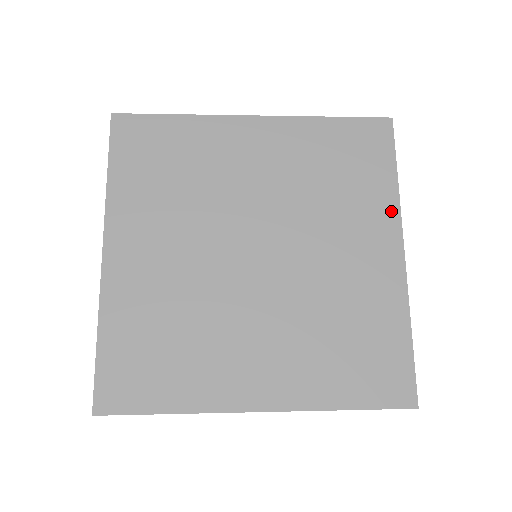
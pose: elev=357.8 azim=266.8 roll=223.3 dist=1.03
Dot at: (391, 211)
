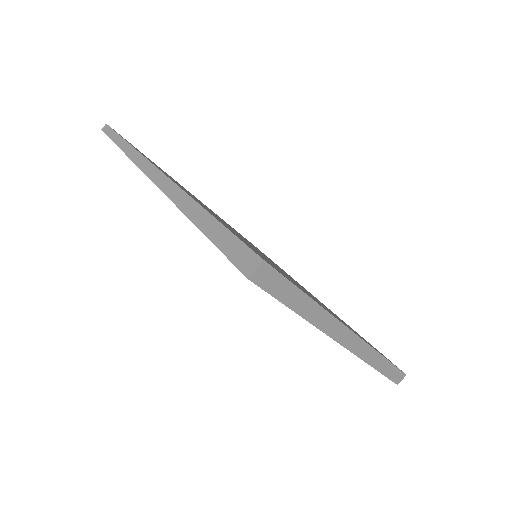
Dot at: occluded
